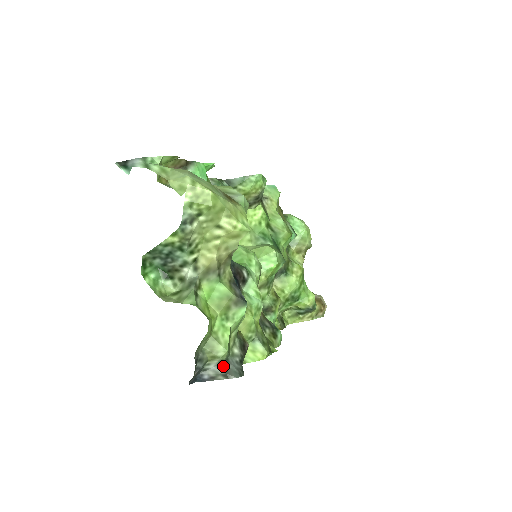
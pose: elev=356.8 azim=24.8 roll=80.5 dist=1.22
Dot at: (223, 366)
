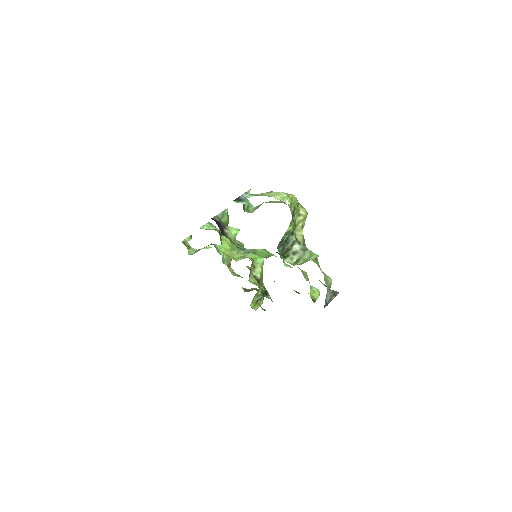
Dot at: (331, 291)
